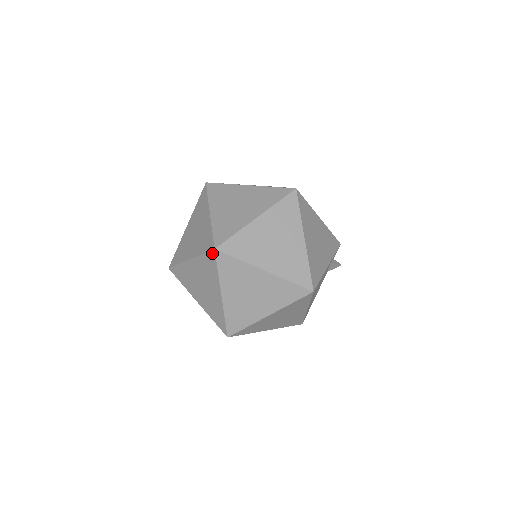
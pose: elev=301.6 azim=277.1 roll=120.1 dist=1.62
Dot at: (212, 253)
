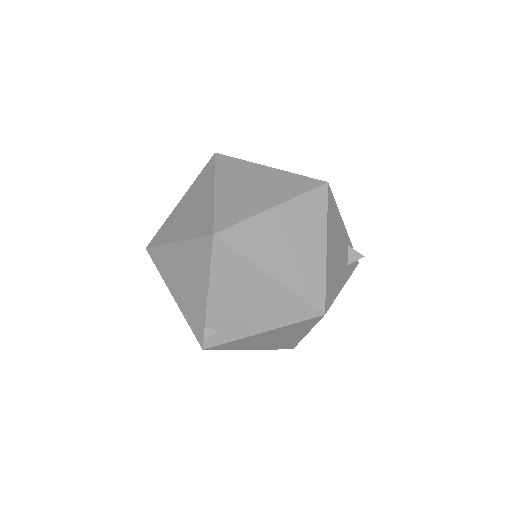
Dot at: (211, 159)
